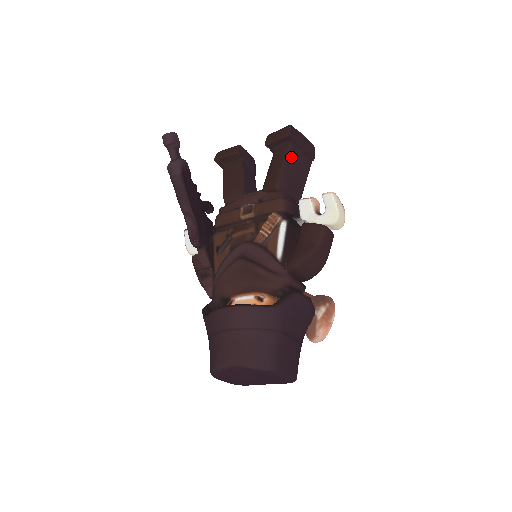
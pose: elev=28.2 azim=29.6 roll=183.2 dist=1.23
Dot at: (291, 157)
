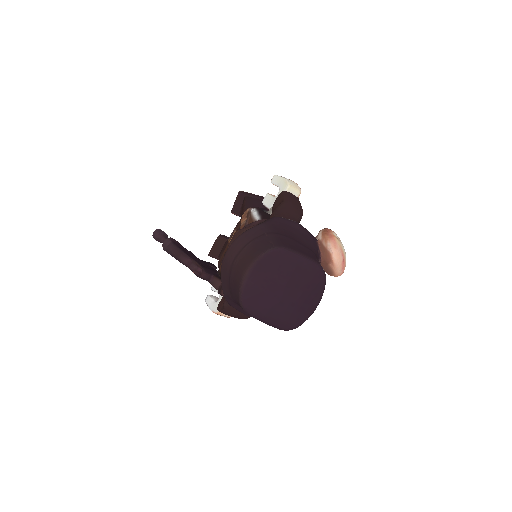
Dot at: (250, 201)
